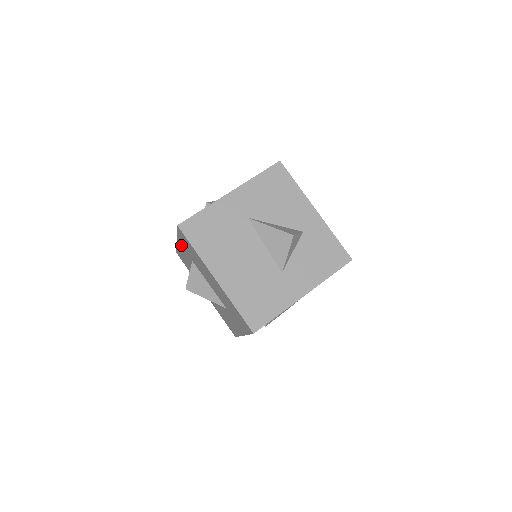
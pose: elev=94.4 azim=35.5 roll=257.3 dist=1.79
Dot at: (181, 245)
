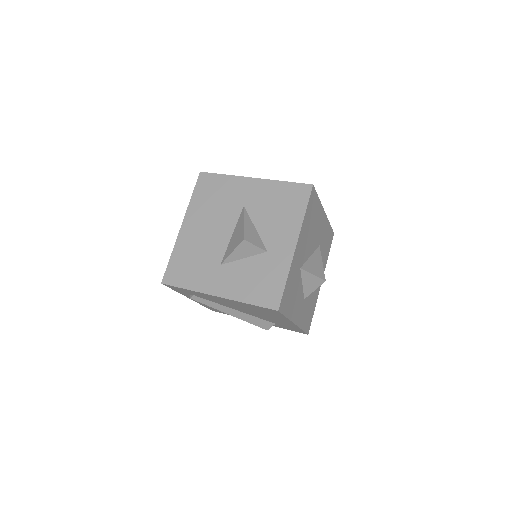
Dot at: occluded
